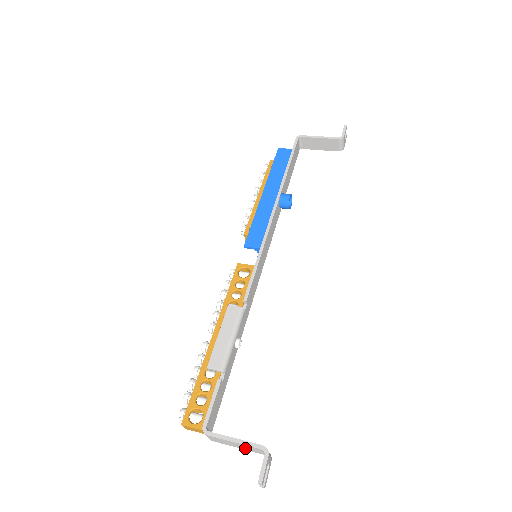
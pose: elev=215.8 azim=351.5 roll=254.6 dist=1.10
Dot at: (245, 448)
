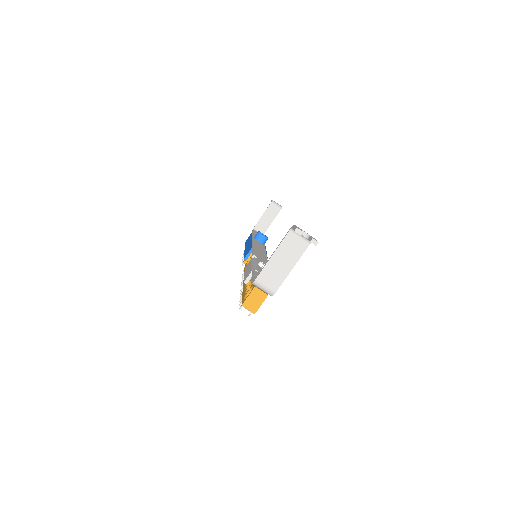
Dot at: (291, 257)
